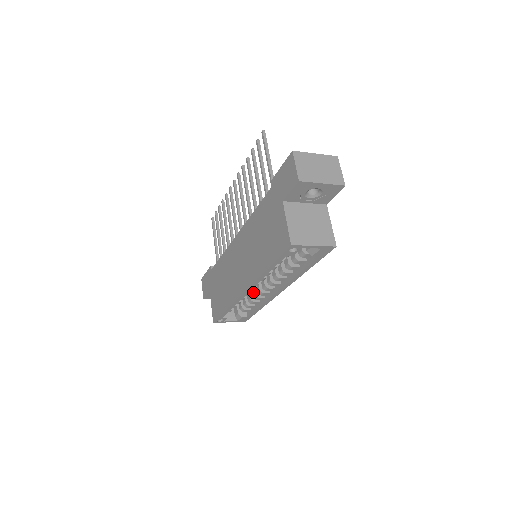
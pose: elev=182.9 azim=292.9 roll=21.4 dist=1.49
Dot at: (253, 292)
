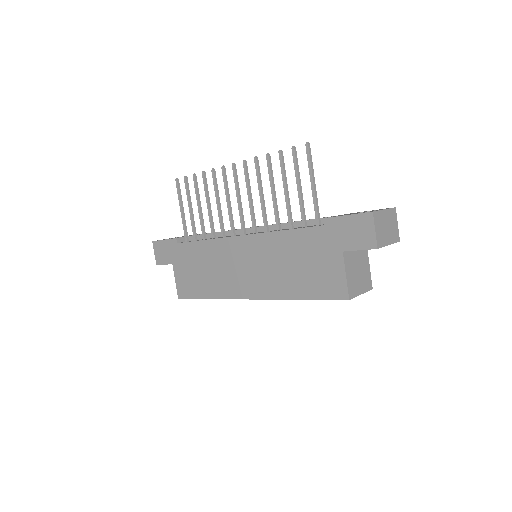
Dot at: occluded
